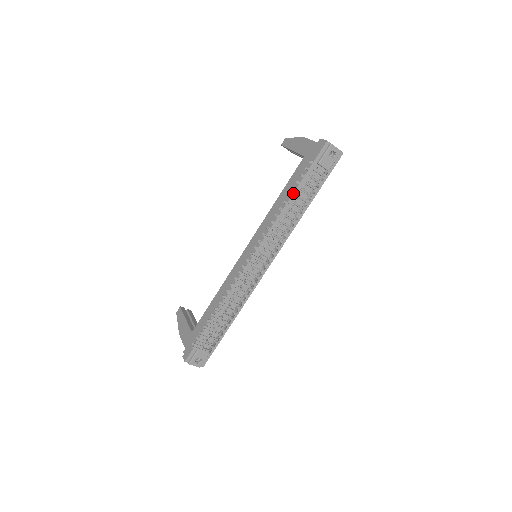
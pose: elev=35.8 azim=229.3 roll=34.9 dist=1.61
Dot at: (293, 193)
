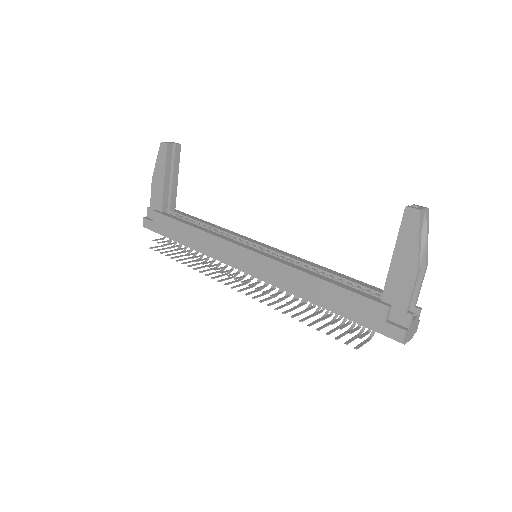
Dot at: (324, 308)
